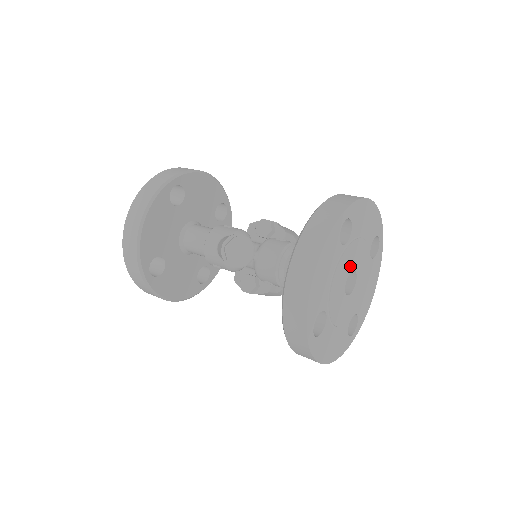
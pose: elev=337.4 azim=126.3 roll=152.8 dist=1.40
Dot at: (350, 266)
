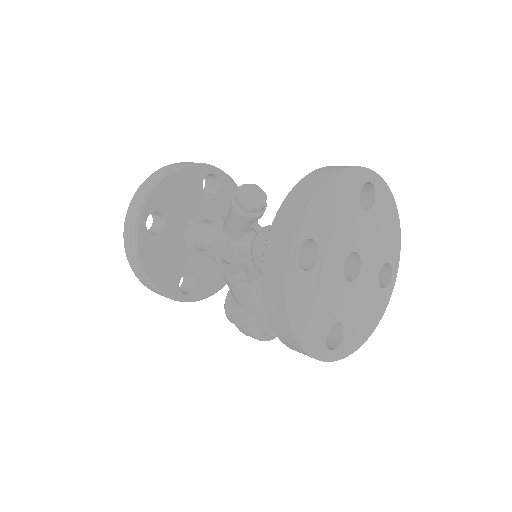
Dot at: (358, 244)
